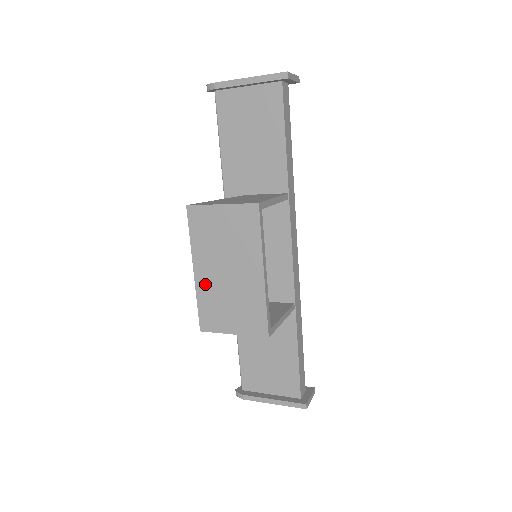
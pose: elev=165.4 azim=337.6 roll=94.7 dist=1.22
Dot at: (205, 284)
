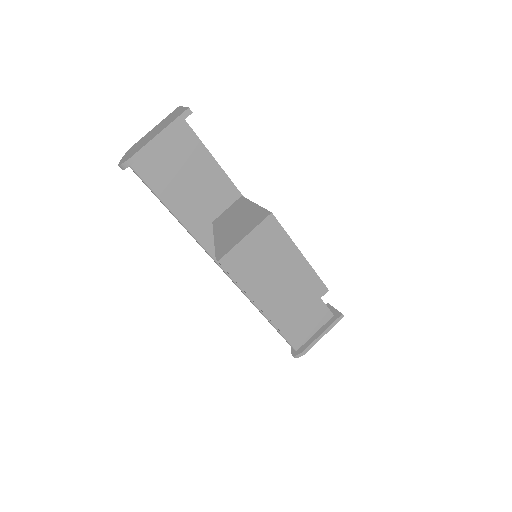
Dot at: (267, 301)
